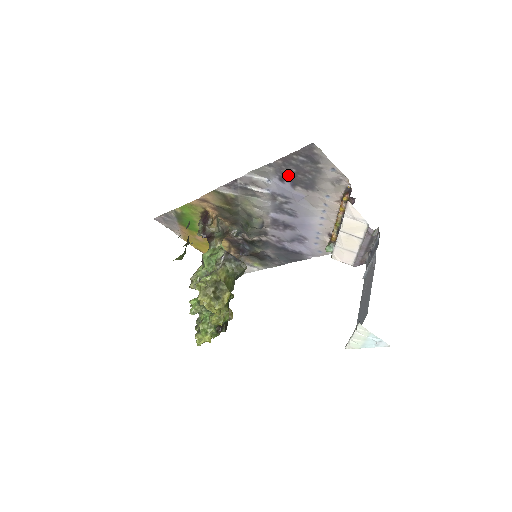
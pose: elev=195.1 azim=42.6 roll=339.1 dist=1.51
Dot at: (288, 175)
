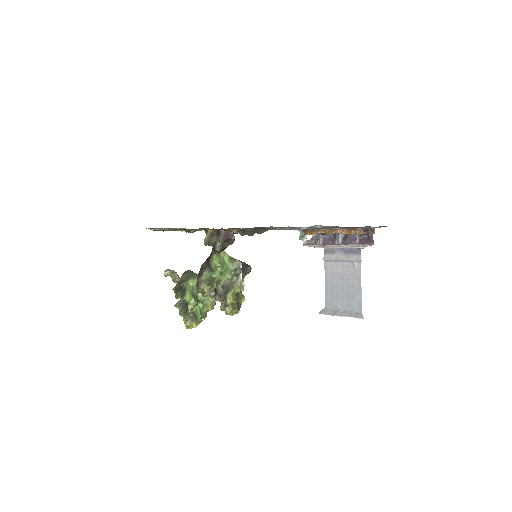
Dot at: occluded
